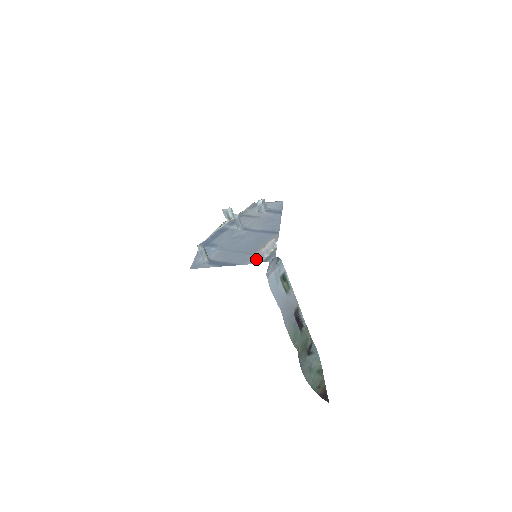
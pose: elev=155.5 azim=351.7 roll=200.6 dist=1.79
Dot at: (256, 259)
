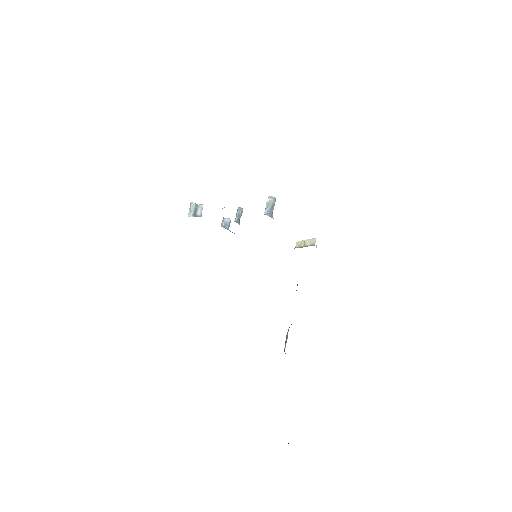
Dot at: occluded
